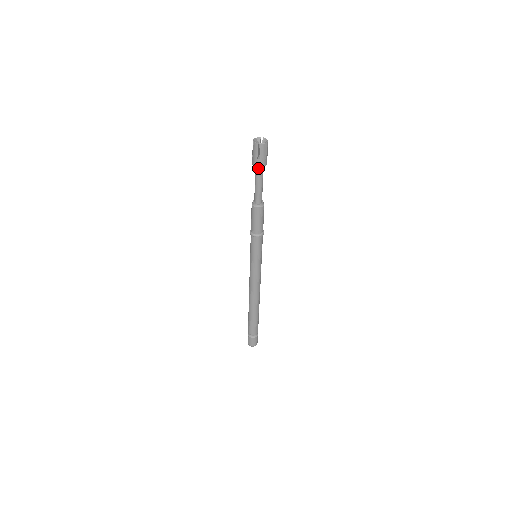
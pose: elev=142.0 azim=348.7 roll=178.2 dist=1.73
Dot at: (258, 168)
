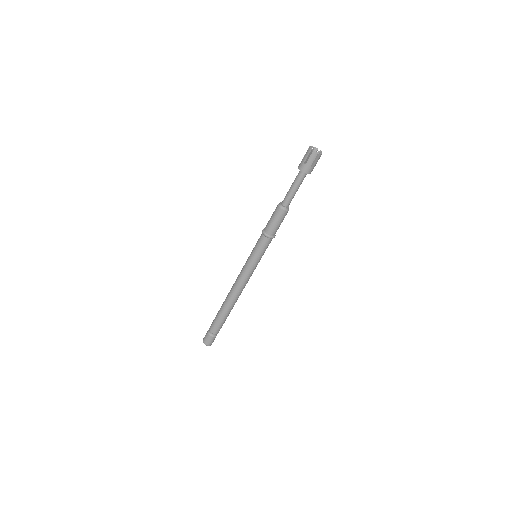
Dot at: (304, 174)
